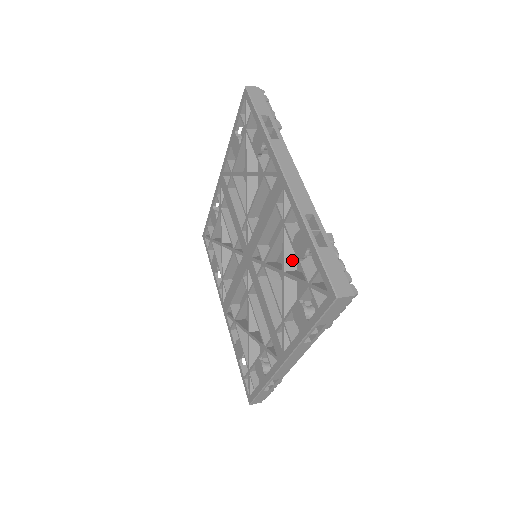
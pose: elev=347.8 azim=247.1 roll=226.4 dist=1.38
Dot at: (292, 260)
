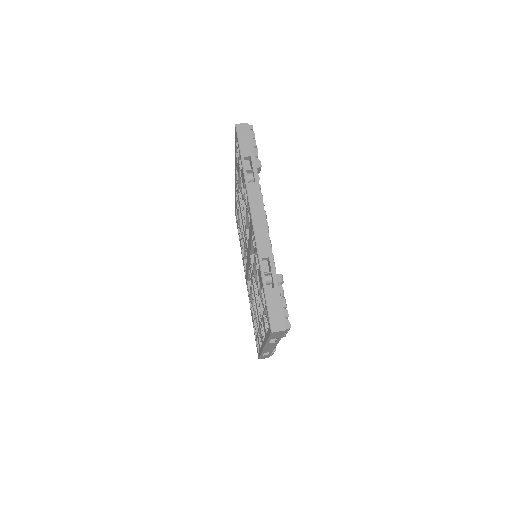
Dot at: occluded
